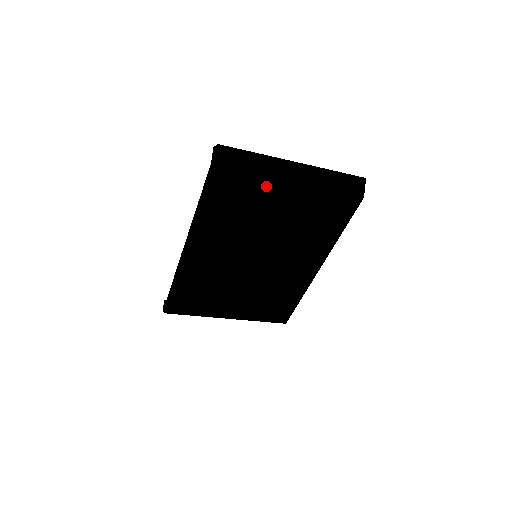
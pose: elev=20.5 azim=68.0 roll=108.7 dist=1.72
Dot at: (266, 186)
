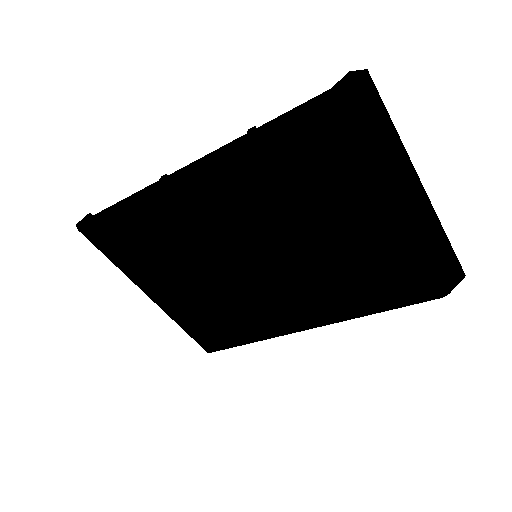
Dot at: (367, 184)
